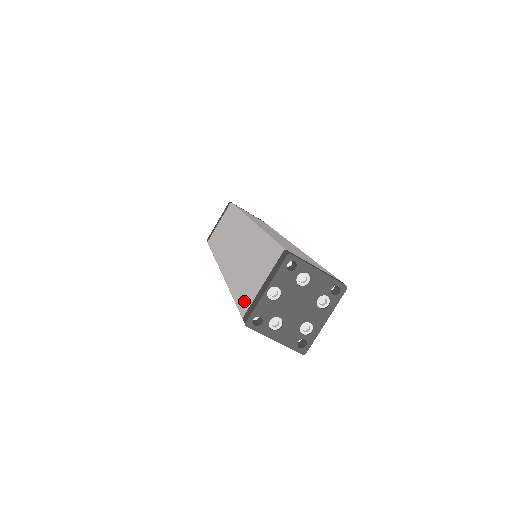
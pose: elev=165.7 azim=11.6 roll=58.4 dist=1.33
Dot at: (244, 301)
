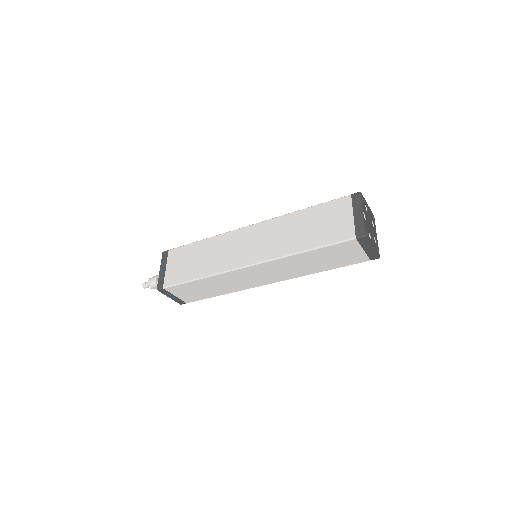
Dot at: (341, 234)
